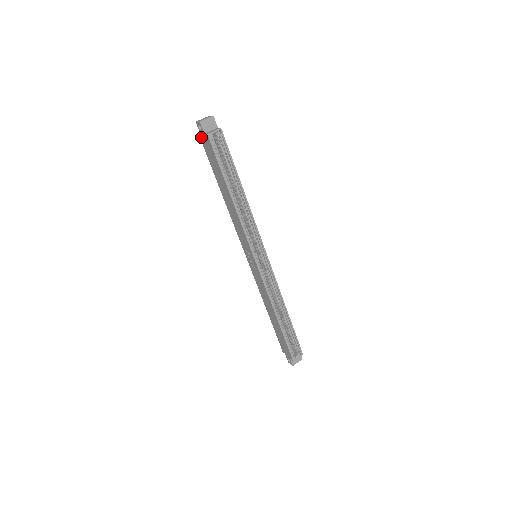
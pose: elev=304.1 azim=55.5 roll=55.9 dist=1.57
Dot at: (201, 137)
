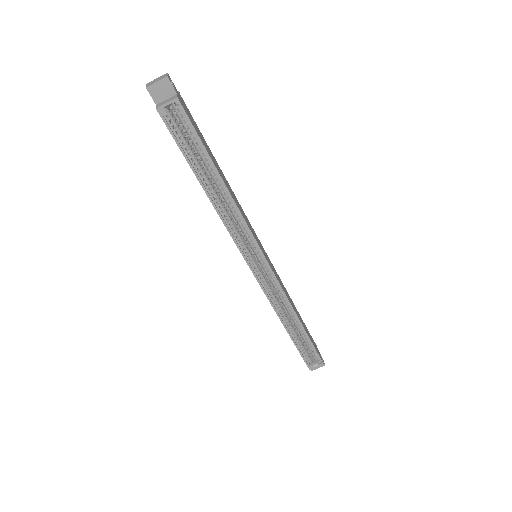
Dot at: occluded
